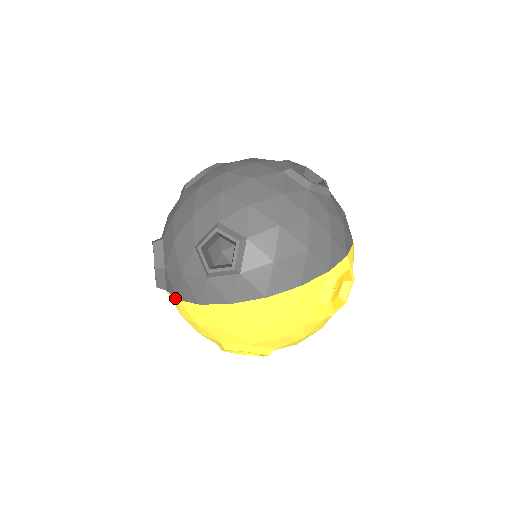
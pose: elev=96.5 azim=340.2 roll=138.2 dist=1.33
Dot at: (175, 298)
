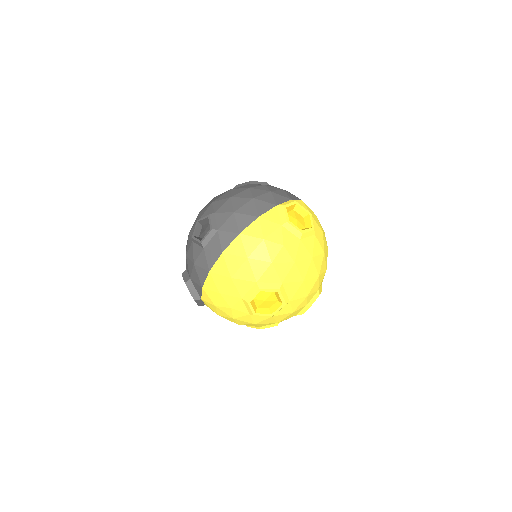
Dot at: (202, 290)
